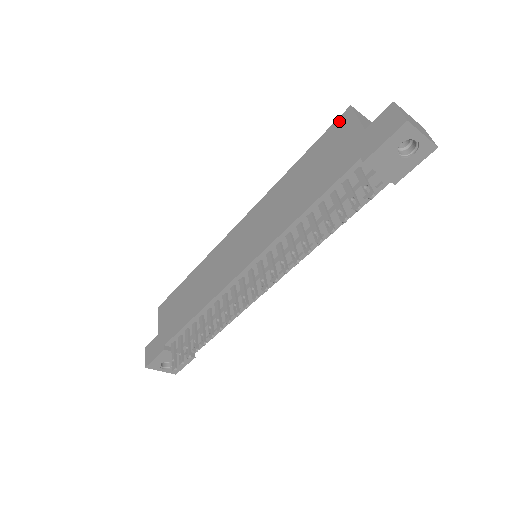
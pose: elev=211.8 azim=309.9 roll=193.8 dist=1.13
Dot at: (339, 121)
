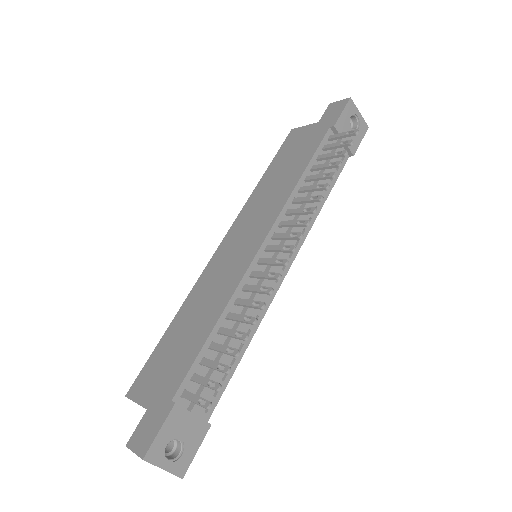
Dot at: (288, 138)
